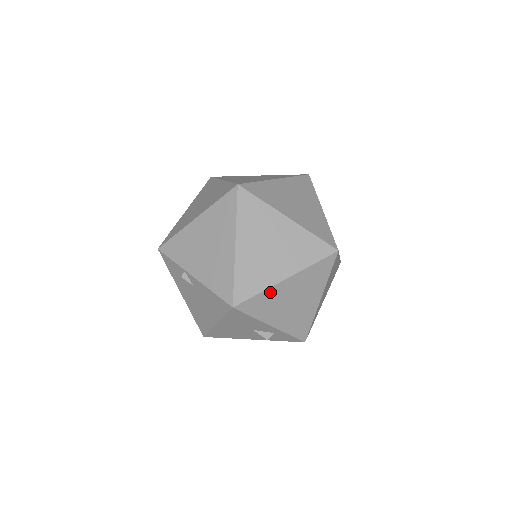
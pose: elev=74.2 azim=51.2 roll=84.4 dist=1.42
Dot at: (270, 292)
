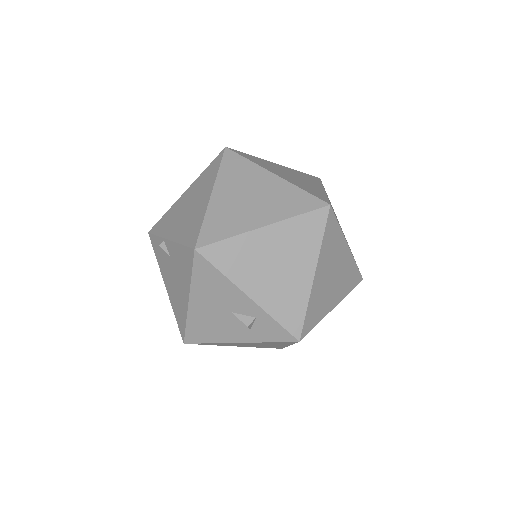
Dot at: (243, 241)
